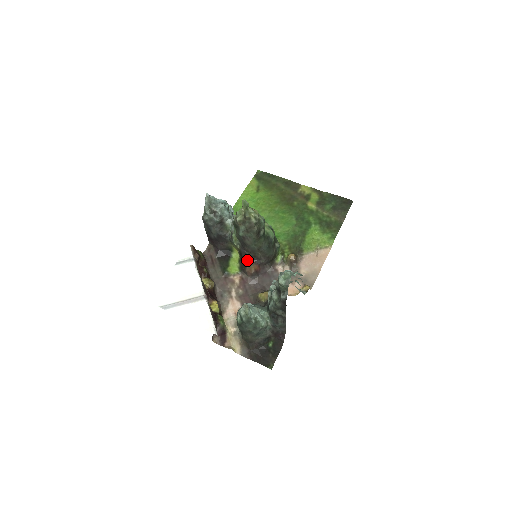
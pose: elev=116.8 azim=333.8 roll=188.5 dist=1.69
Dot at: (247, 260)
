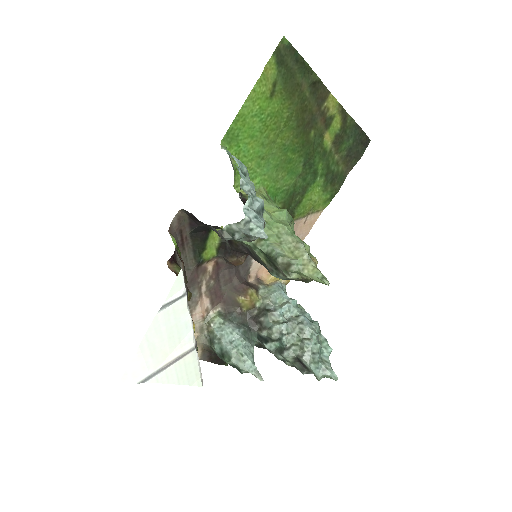
Dot at: (239, 253)
